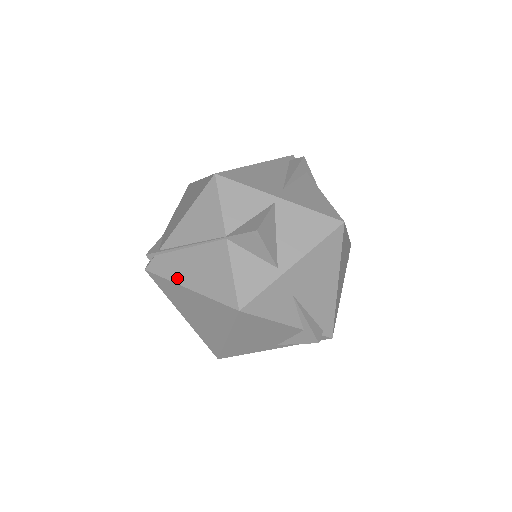
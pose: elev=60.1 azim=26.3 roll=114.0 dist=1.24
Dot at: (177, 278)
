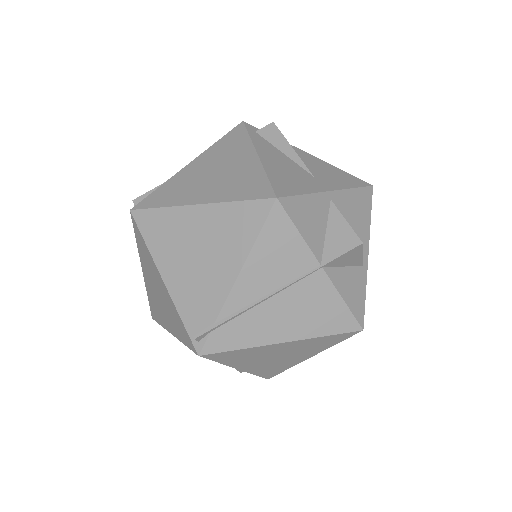
Dot at: (261, 340)
